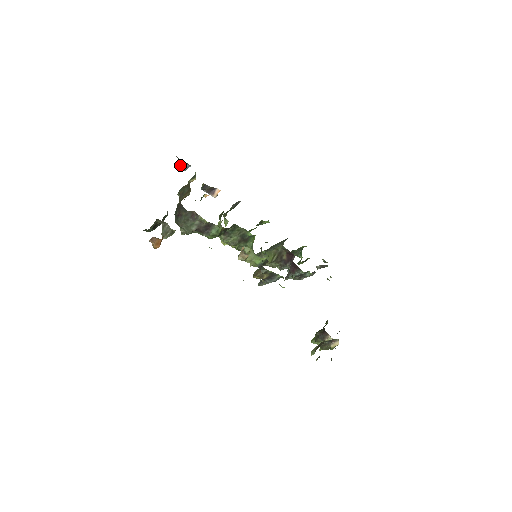
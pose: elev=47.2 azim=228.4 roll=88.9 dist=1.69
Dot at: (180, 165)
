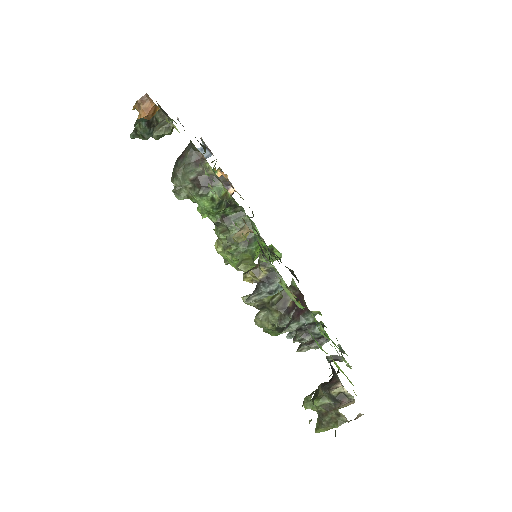
Dot at: (201, 151)
